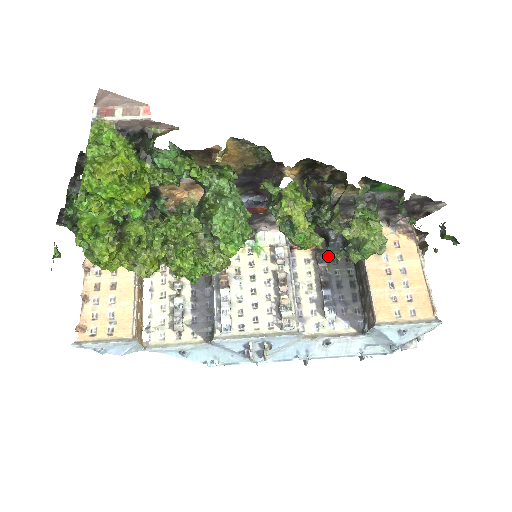
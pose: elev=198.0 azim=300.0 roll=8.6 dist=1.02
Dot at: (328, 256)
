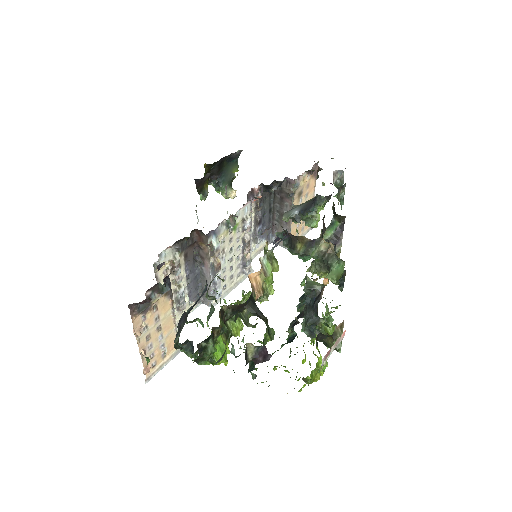
Dot at: (263, 197)
